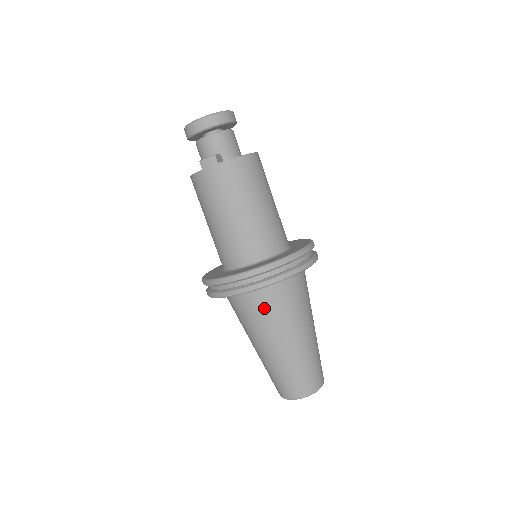
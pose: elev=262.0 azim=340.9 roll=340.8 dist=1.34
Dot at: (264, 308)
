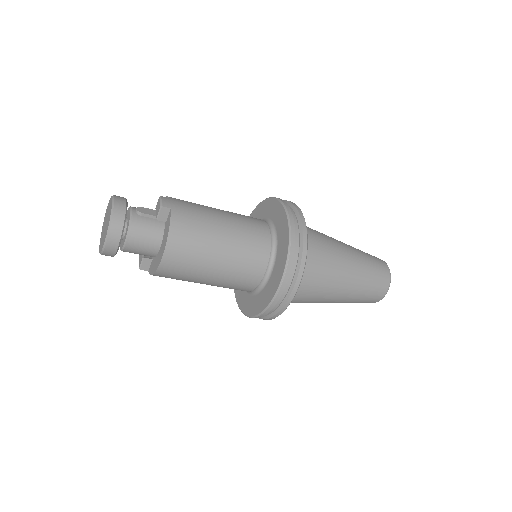
Dot at: occluded
